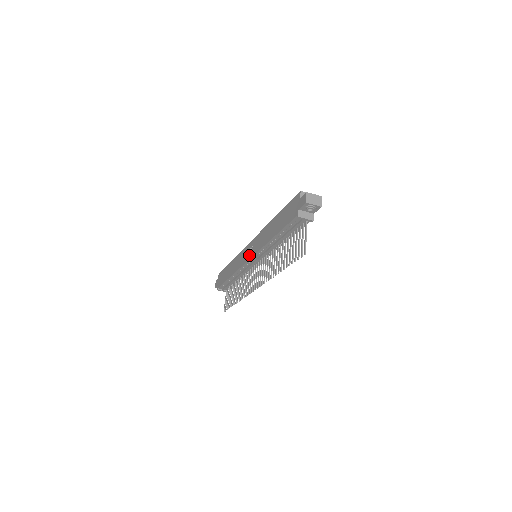
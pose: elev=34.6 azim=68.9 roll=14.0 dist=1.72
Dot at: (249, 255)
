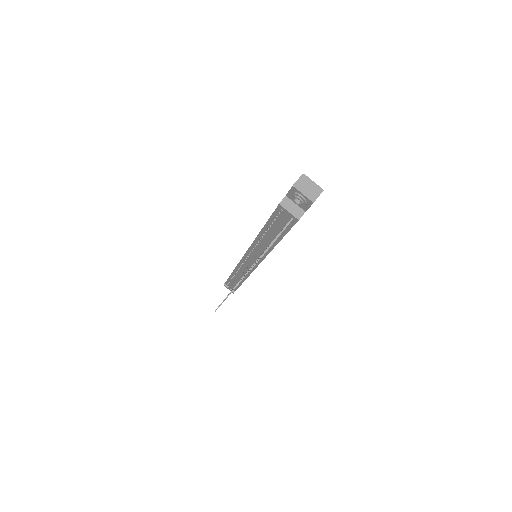
Dot at: occluded
